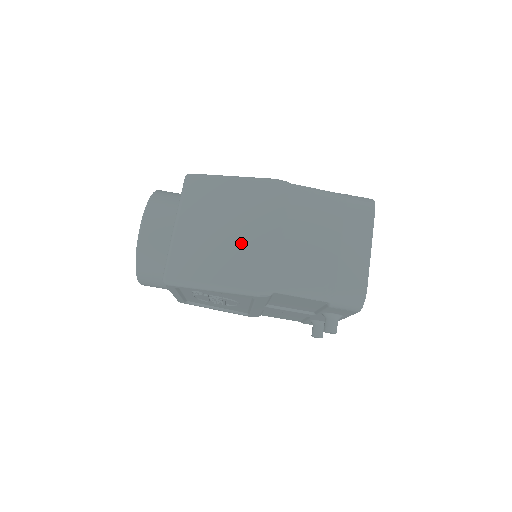
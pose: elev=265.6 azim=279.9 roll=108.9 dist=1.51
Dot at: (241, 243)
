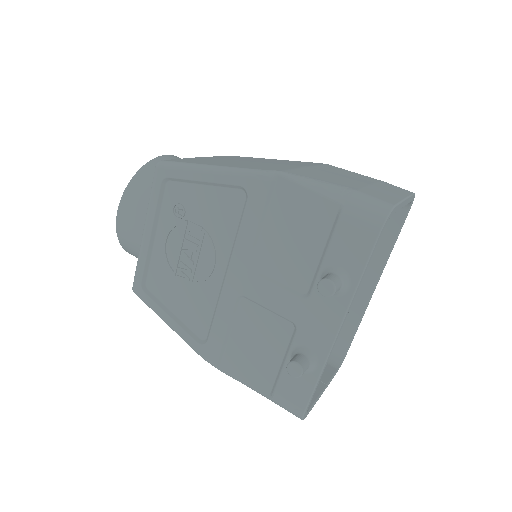
Dot at: (259, 163)
